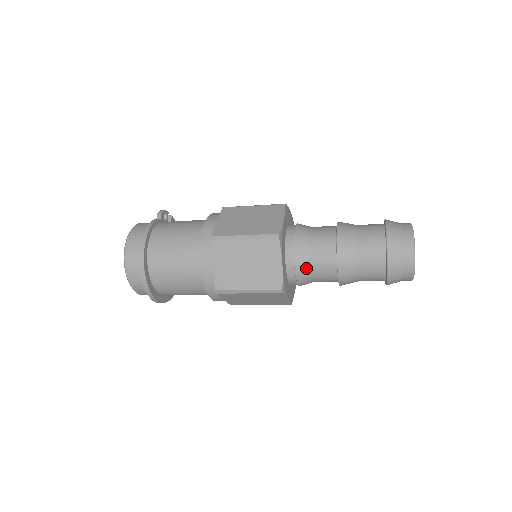
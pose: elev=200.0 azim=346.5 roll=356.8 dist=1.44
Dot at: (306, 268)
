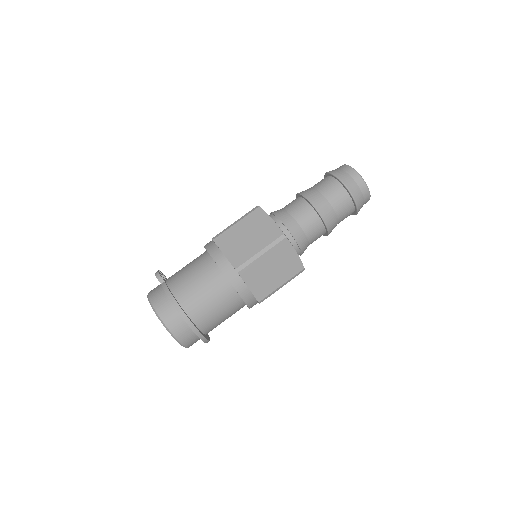
Dot at: (305, 242)
